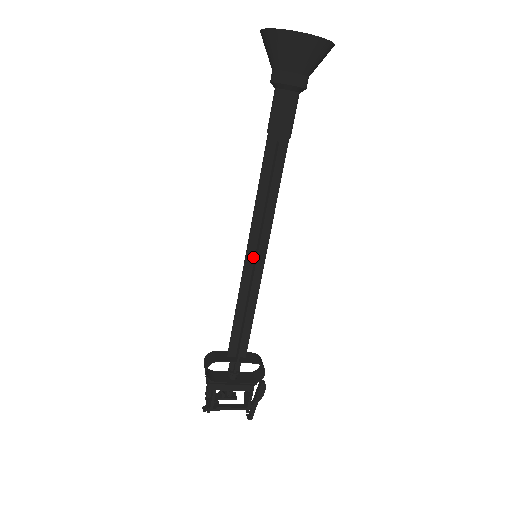
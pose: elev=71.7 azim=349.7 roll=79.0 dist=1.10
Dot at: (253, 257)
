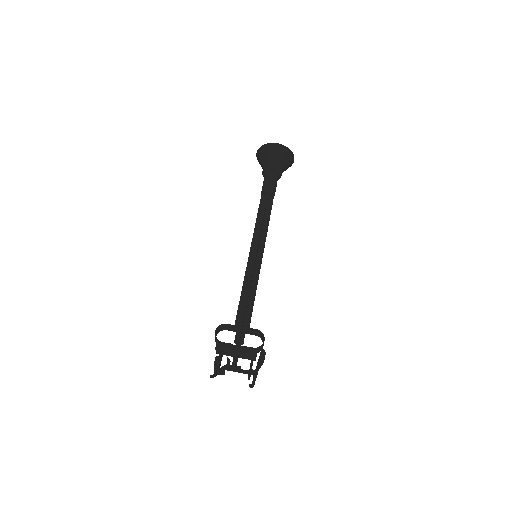
Dot at: (254, 256)
